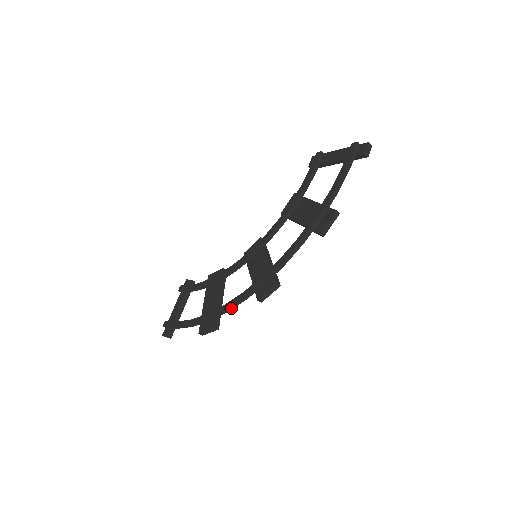
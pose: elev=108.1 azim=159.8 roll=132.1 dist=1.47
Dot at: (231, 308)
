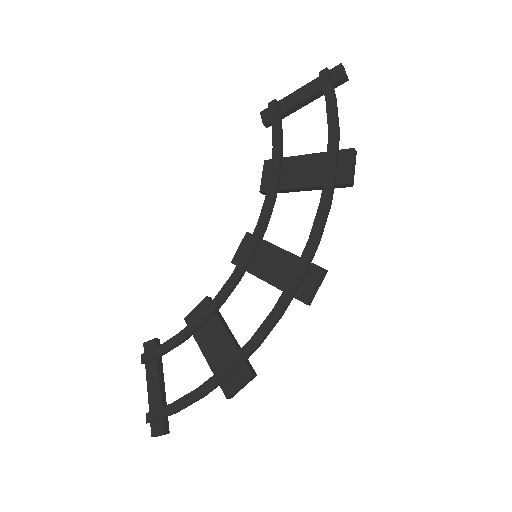
Dot at: (266, 336)
